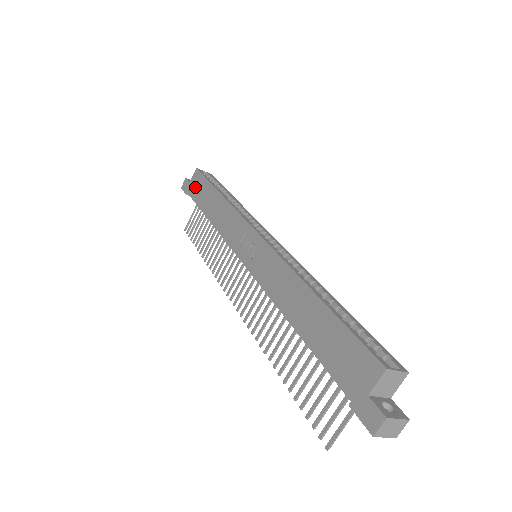
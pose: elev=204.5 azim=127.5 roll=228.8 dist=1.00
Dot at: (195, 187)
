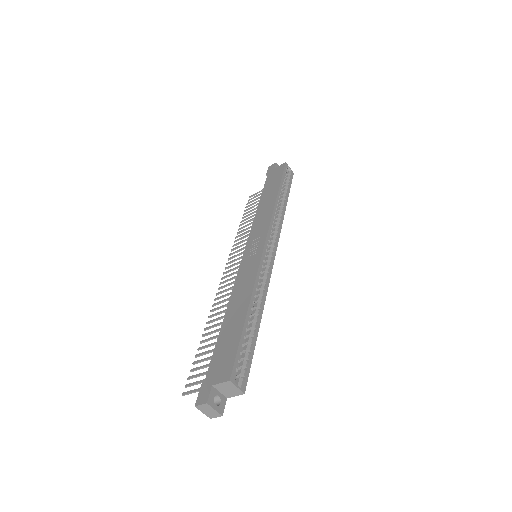
Dot at: (273, 175)
